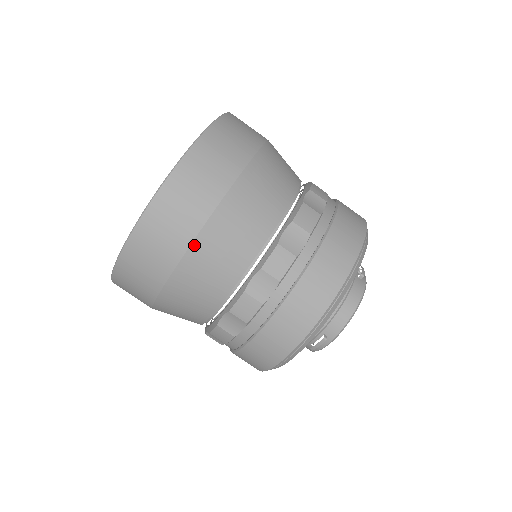
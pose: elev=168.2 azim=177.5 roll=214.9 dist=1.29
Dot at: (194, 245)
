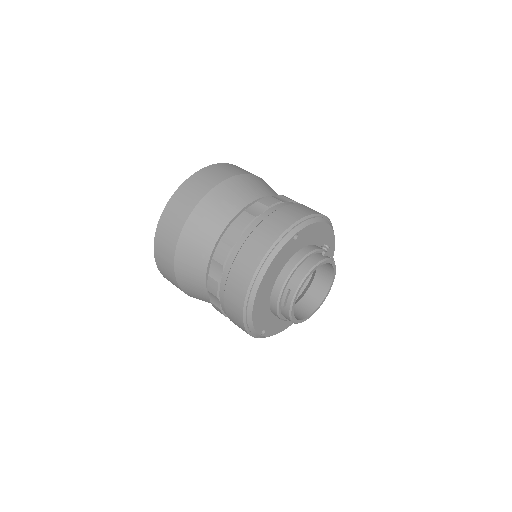
Dot at: (193, 213)
